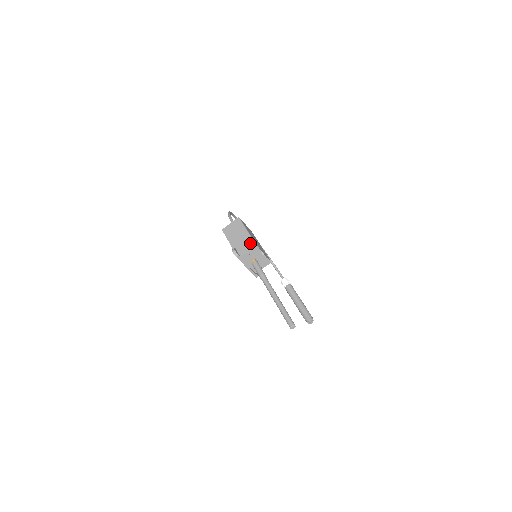
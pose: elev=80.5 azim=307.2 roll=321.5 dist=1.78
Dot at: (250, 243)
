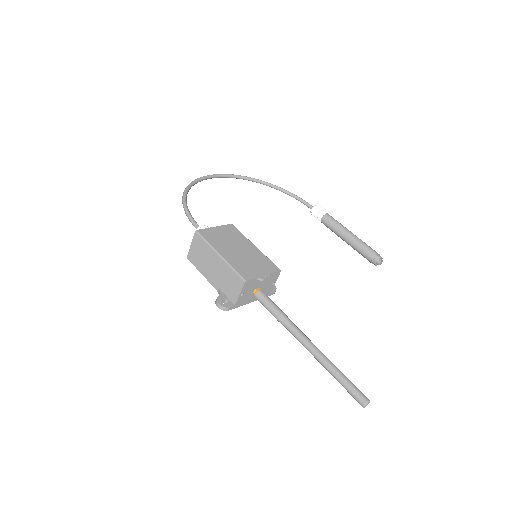
Dot at: (234, 278)
